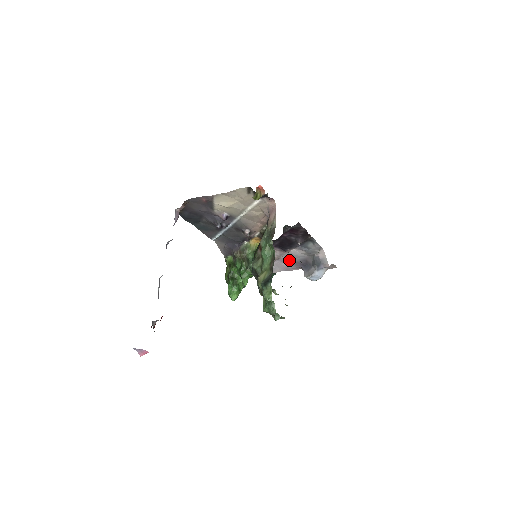
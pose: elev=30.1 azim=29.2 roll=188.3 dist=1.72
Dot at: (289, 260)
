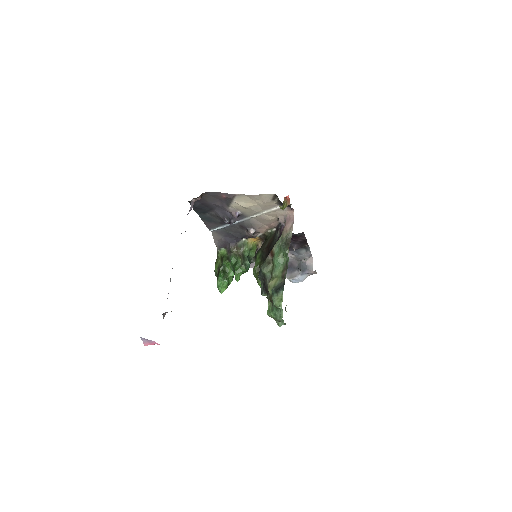
Dot at: occluded
